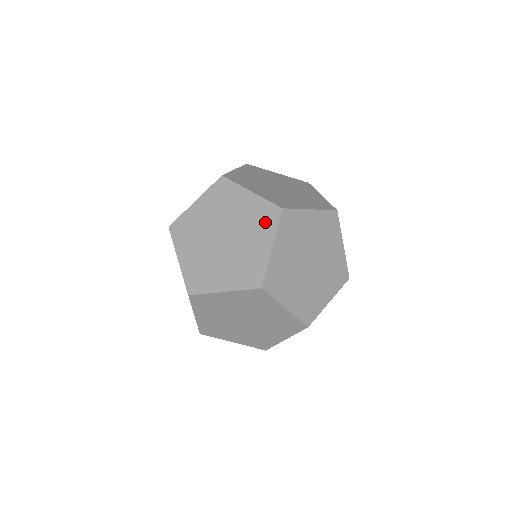
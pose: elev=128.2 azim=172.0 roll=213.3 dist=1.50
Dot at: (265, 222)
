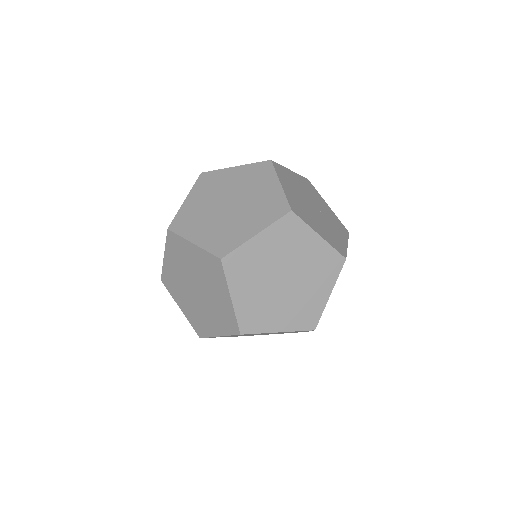
Dot at: (328, 270)
